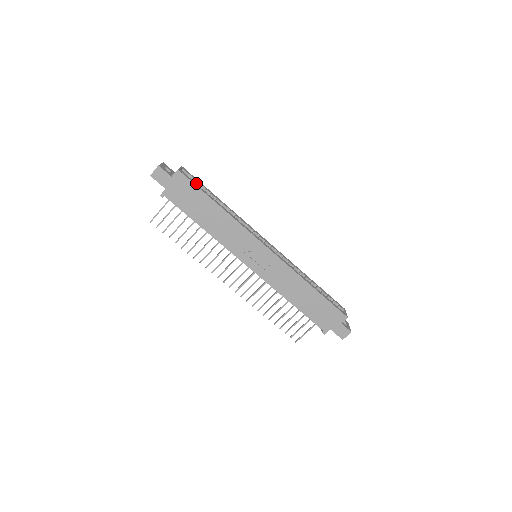
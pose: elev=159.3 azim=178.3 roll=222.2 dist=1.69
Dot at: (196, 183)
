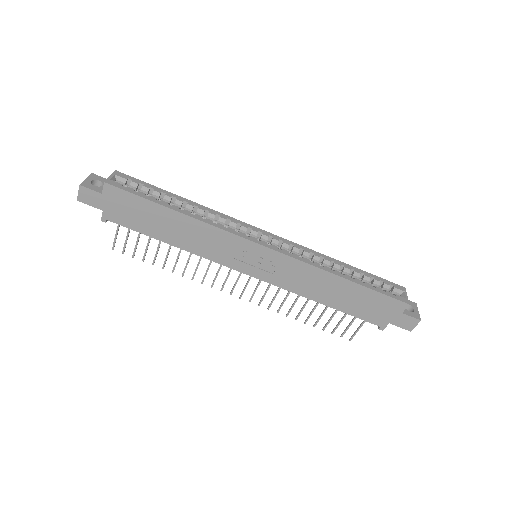
Dot at: (142, 187)
